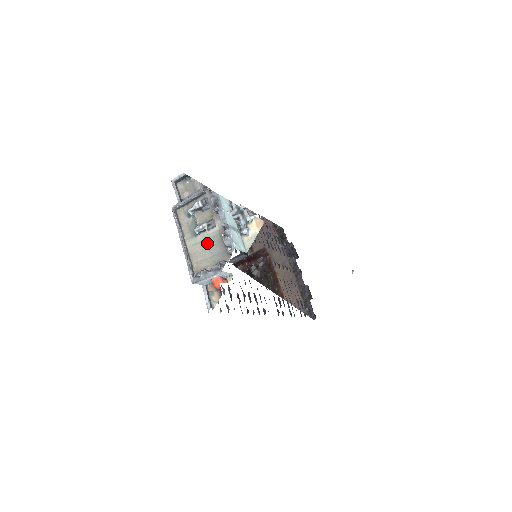
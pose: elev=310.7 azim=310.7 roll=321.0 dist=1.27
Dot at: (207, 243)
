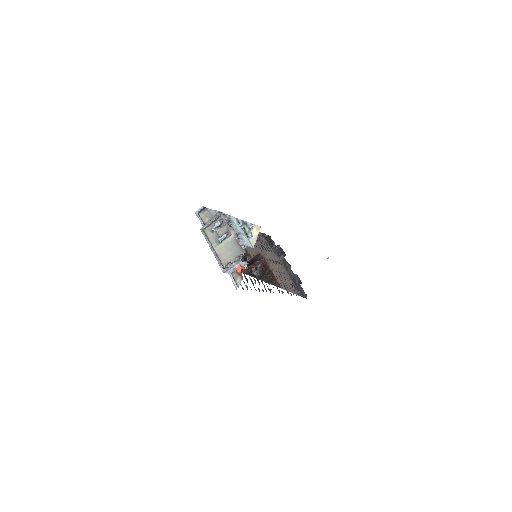
Dot at: (228, 246)
